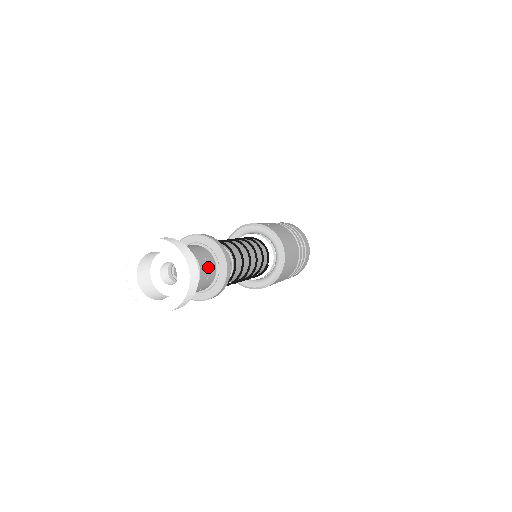
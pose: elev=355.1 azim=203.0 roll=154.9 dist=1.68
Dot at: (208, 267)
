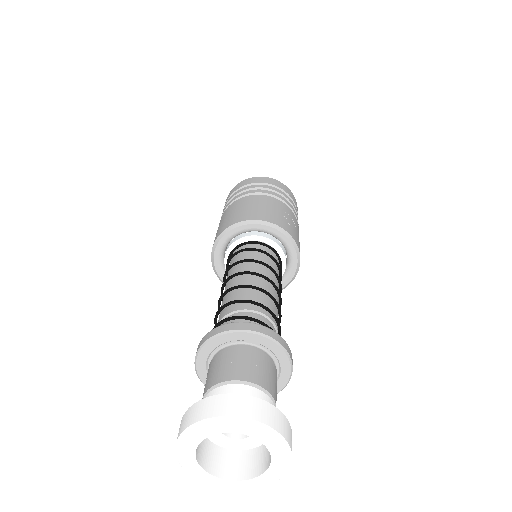
Dot at: occluded
